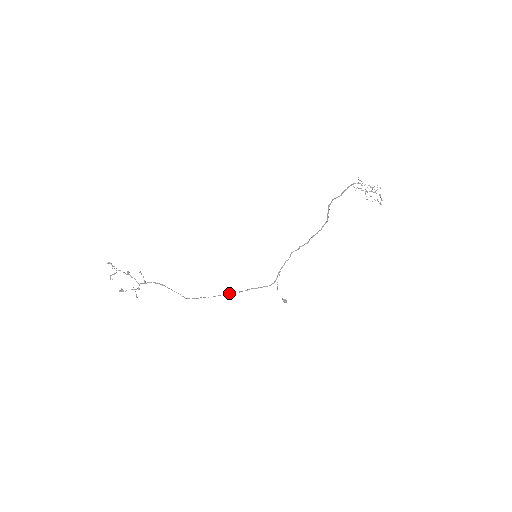
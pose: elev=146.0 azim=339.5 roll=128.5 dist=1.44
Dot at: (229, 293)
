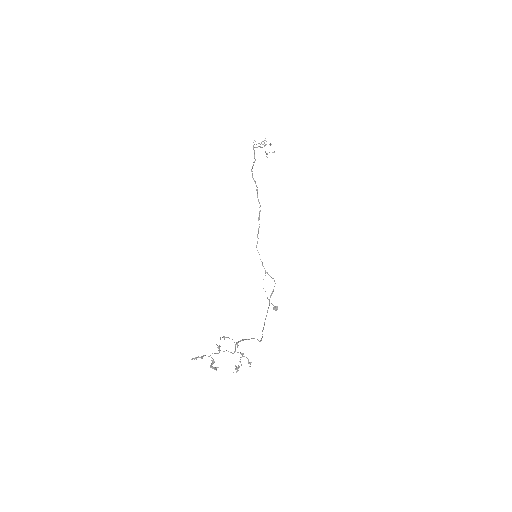
Dot at: (266, 316)
